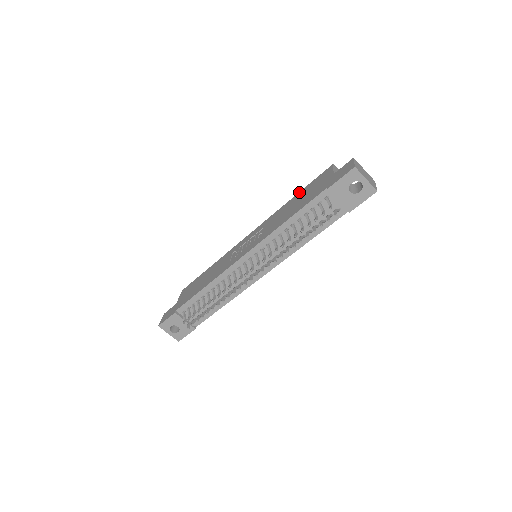
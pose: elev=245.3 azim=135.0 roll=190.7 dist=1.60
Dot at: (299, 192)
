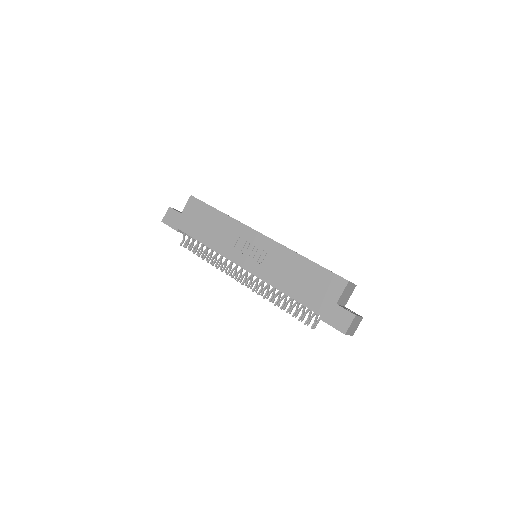
Dot at: (313, 263)
